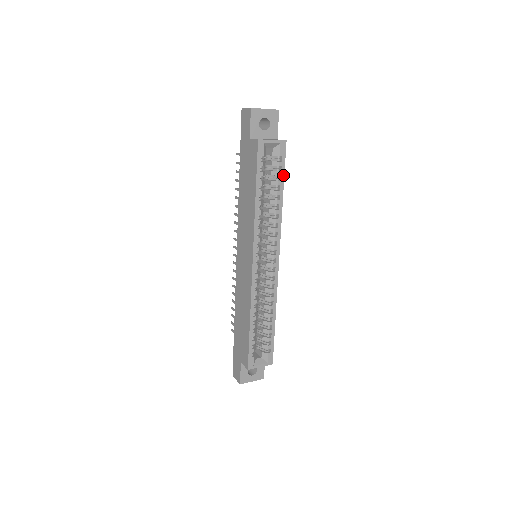
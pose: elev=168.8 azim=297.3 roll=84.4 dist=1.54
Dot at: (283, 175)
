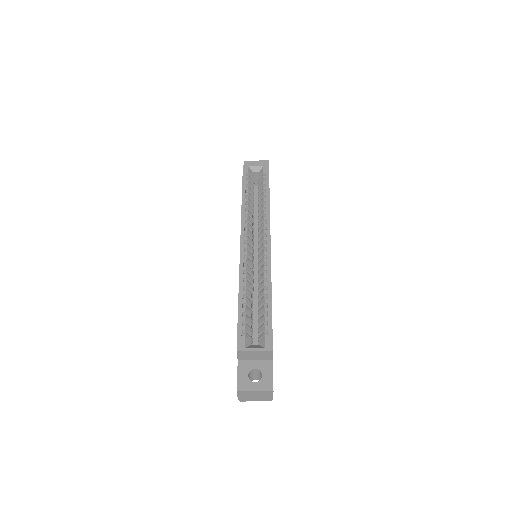
Dot at: (268, 183)
